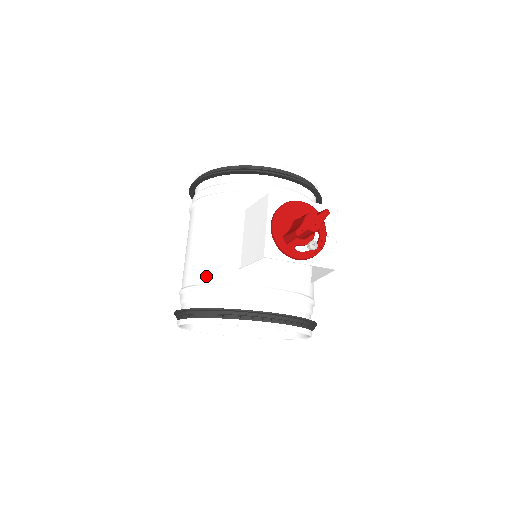
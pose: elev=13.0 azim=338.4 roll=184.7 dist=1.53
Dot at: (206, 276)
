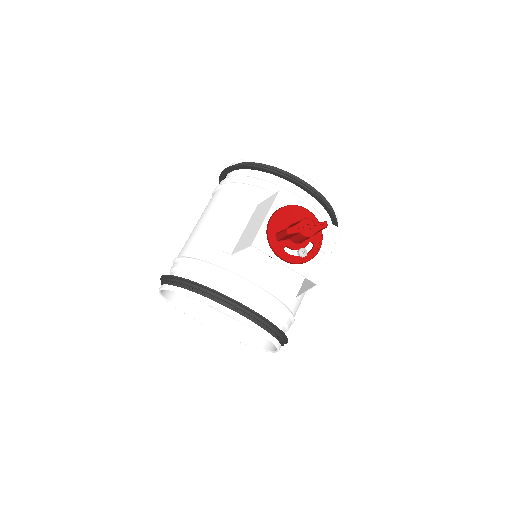
Dot at: (199, 251)
